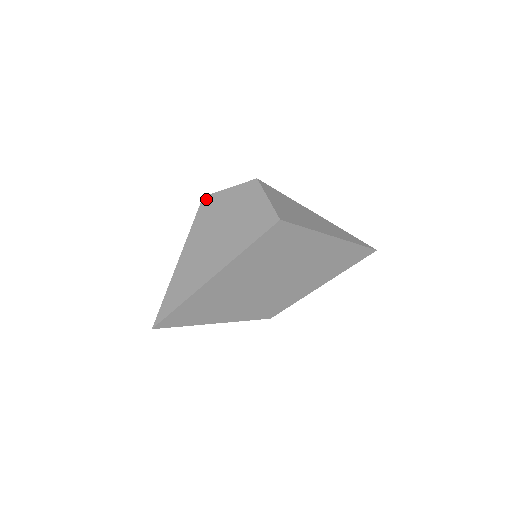
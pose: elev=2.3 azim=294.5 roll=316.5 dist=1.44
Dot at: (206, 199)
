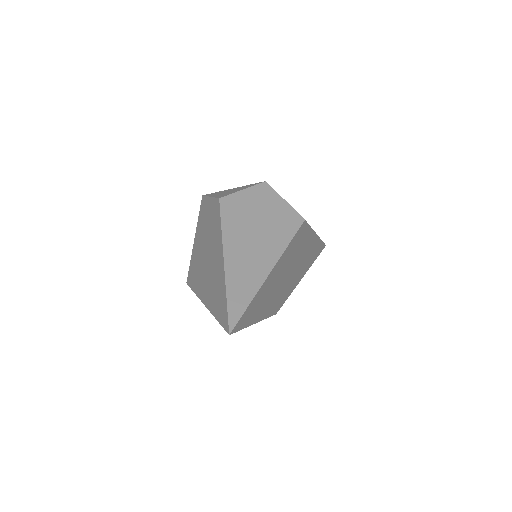
Dot at: (224, 201)
